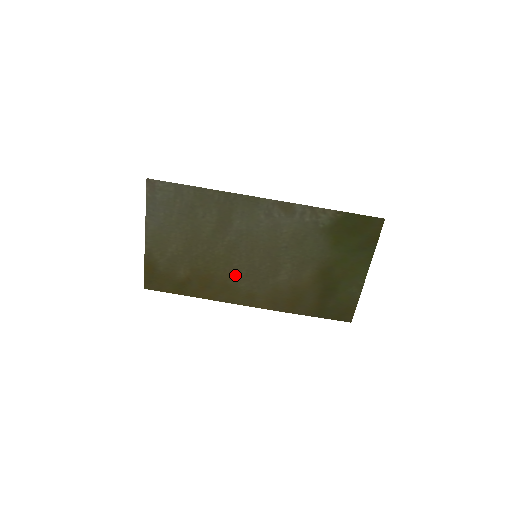
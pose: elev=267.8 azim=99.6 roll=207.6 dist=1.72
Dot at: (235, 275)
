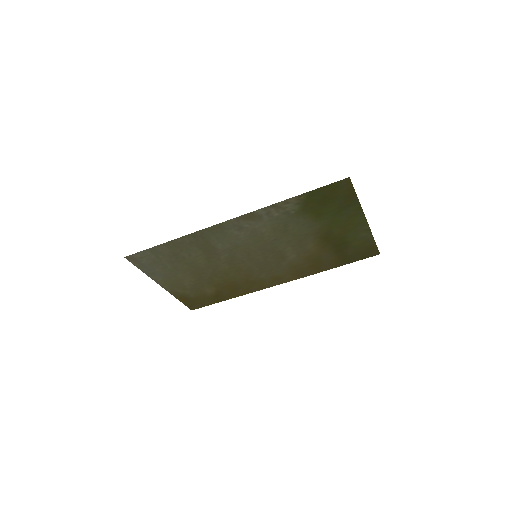
Dot at: (251, 273)
